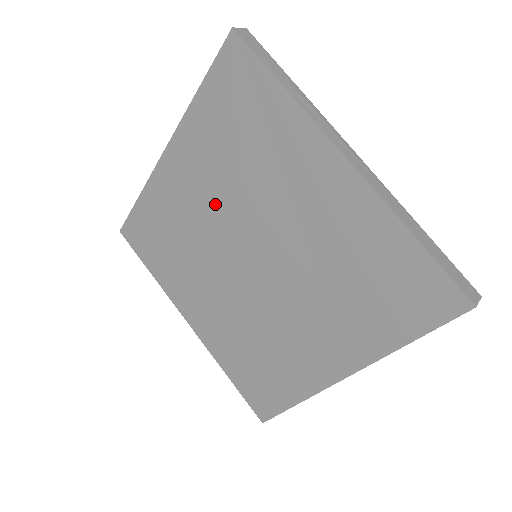
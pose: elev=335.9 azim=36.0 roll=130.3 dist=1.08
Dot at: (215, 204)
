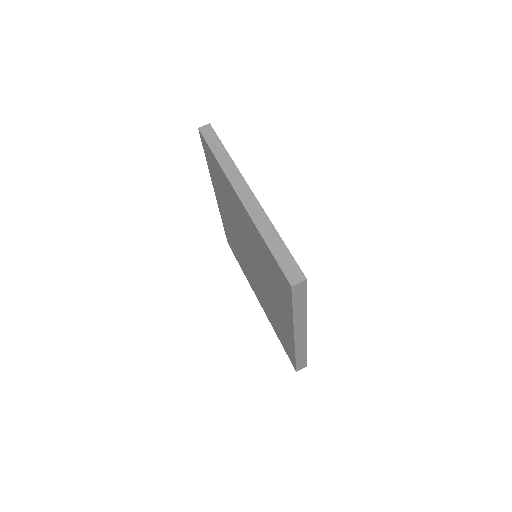
Dot at: (248, 239)
